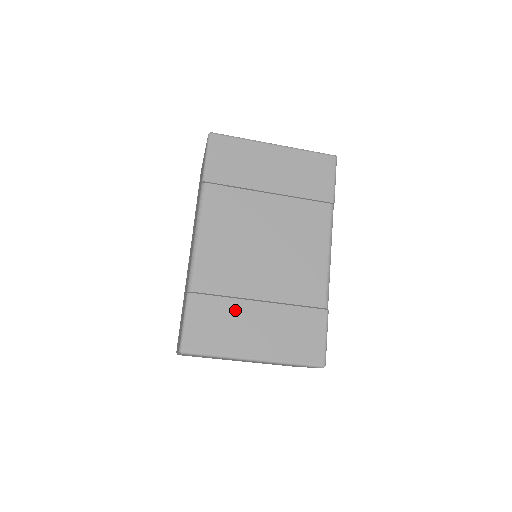
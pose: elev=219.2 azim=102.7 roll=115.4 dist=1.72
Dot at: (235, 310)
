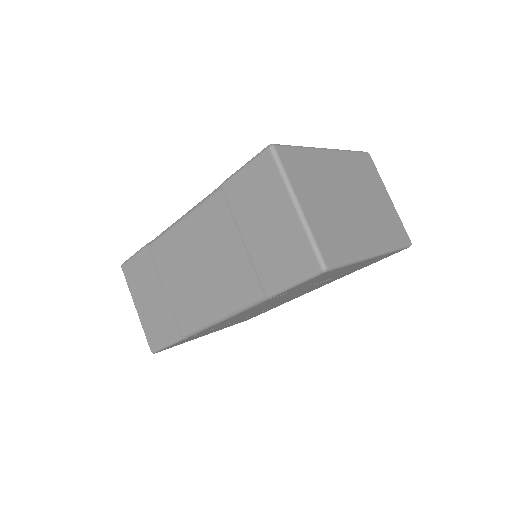
Dot at: occluded
